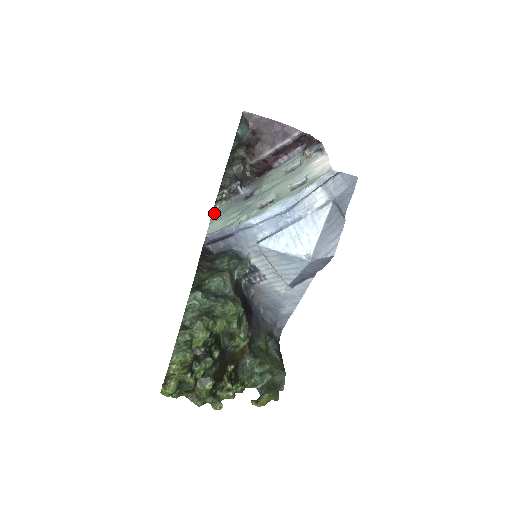
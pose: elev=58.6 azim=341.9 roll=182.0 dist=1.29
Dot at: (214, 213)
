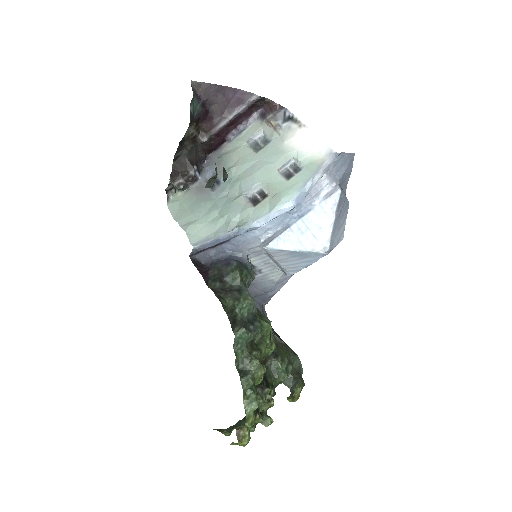
Dot at: (173, 209)
